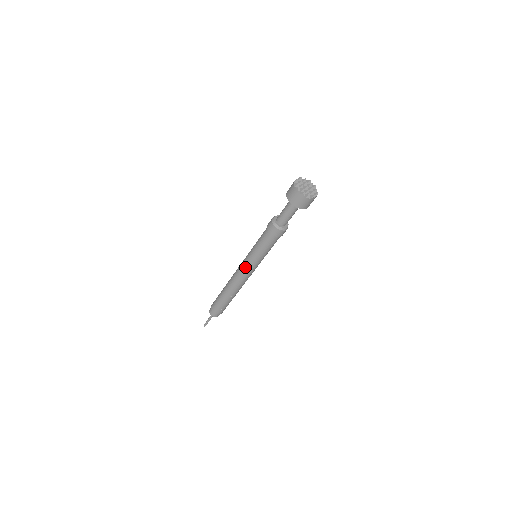
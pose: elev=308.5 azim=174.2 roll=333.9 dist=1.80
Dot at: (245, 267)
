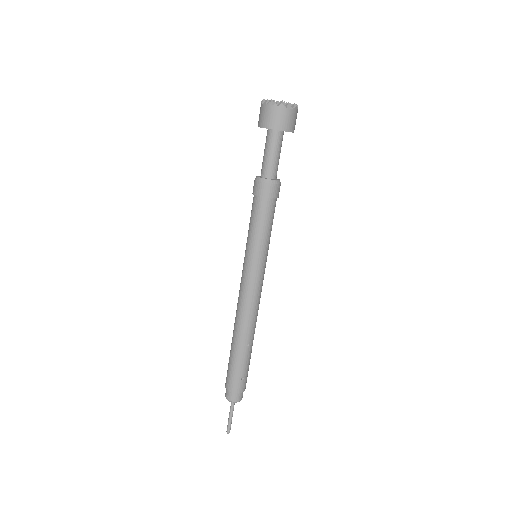
Dot at: (249, 279)
